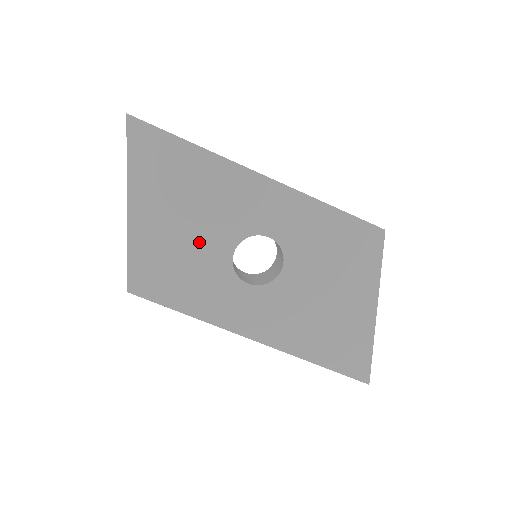
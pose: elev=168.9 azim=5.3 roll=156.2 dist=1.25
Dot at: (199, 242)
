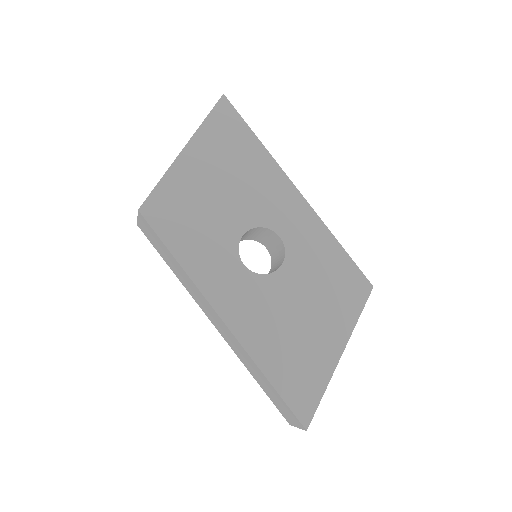
Dot at: (223, 207)
